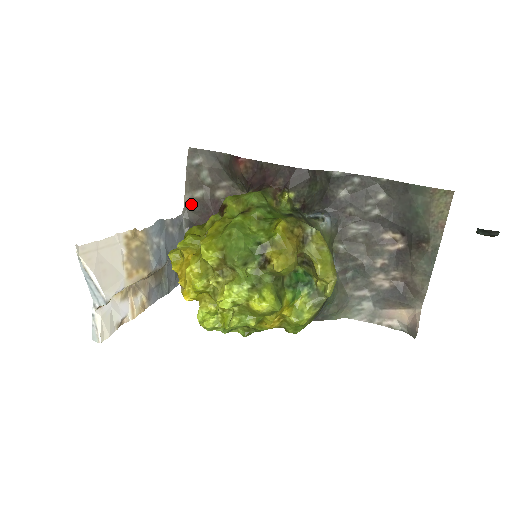
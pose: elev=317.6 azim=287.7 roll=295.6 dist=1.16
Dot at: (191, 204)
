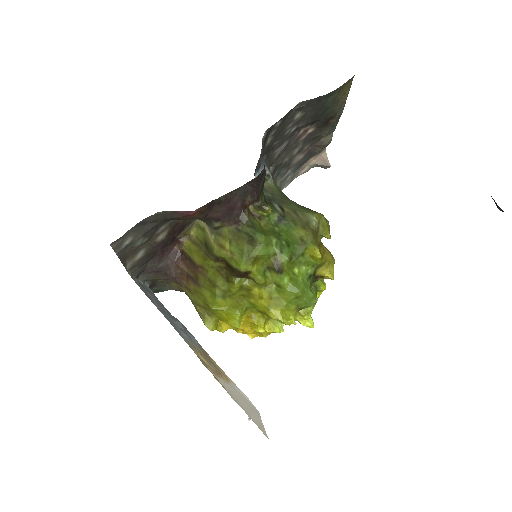
Dot at: (135, 266)
